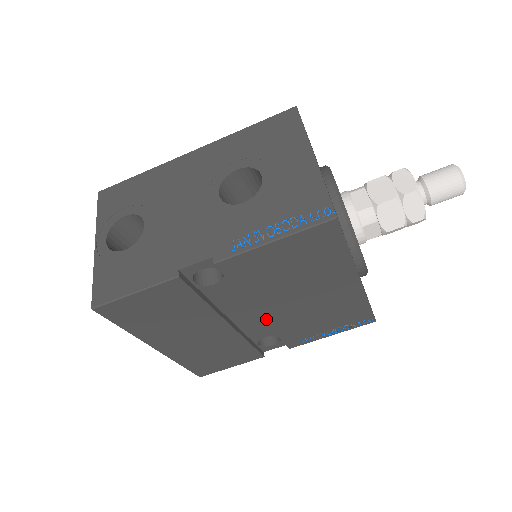
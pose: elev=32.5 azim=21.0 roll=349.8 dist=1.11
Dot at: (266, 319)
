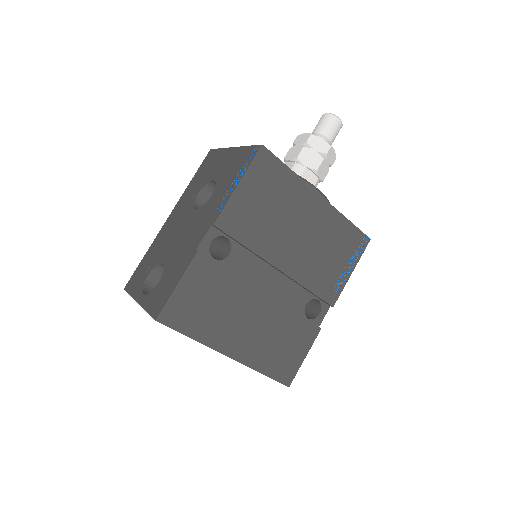
Dot at: (289, 275)
